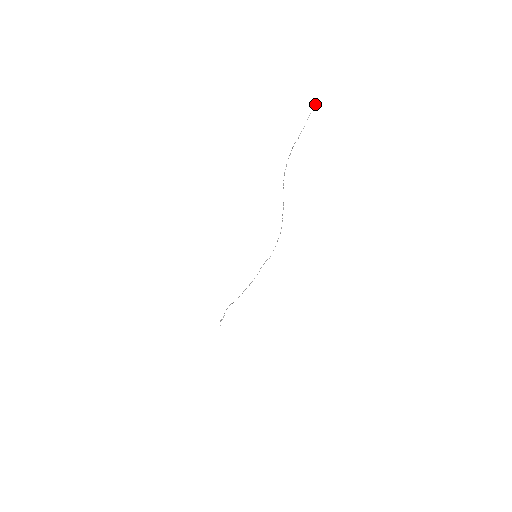
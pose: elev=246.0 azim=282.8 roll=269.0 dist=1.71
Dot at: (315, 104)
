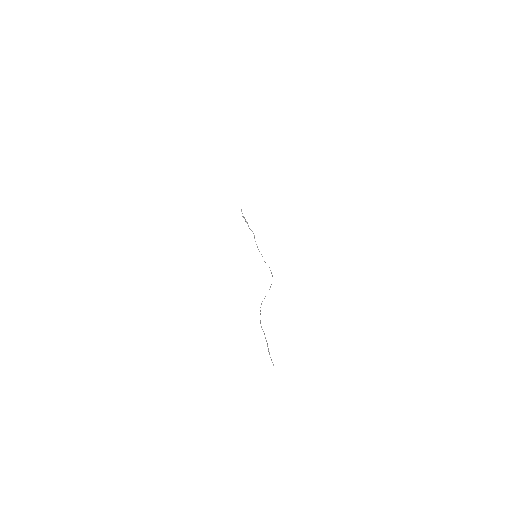
Dot at: occluded
